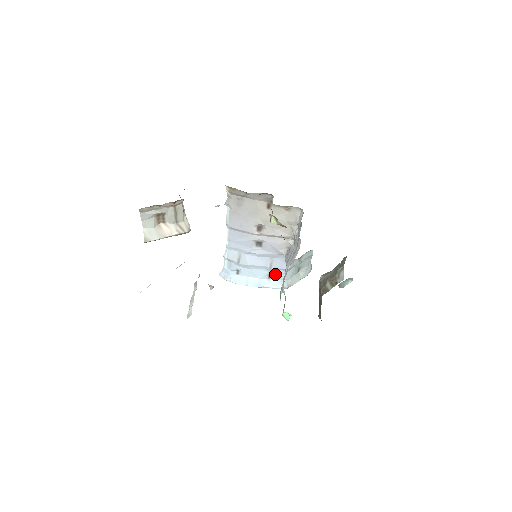
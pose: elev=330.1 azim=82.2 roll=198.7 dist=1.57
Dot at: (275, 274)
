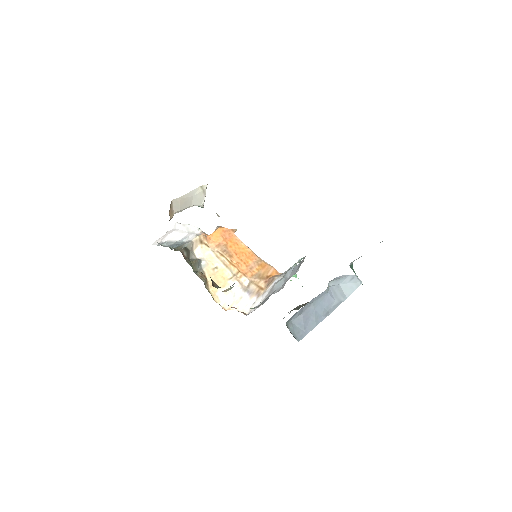
Dot at: occluded
